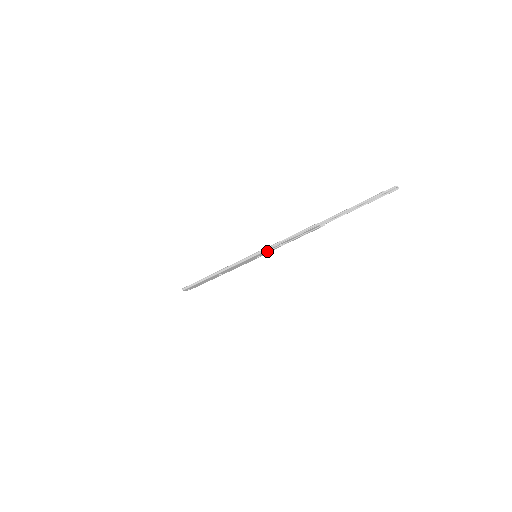
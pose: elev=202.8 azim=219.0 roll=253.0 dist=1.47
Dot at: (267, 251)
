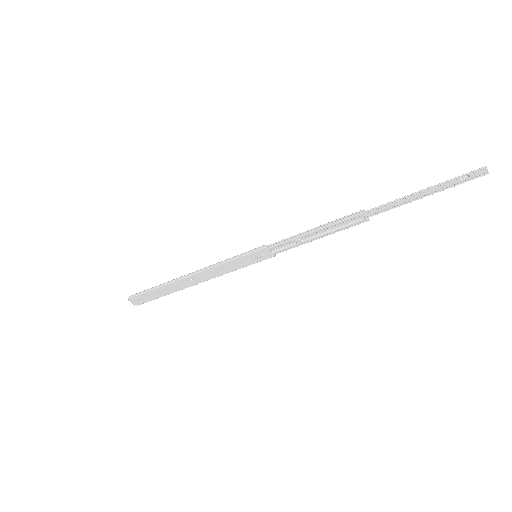
Dot at: (274, 250)
